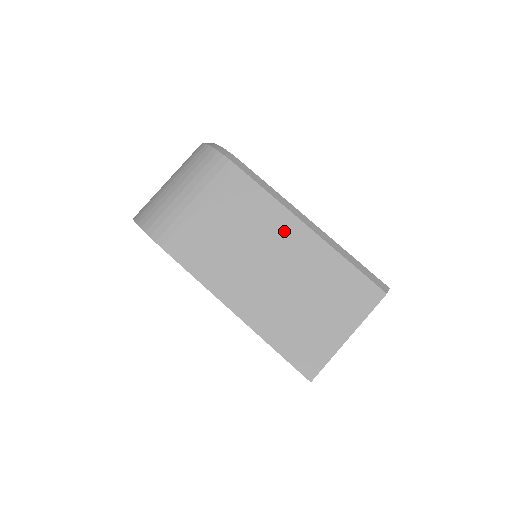
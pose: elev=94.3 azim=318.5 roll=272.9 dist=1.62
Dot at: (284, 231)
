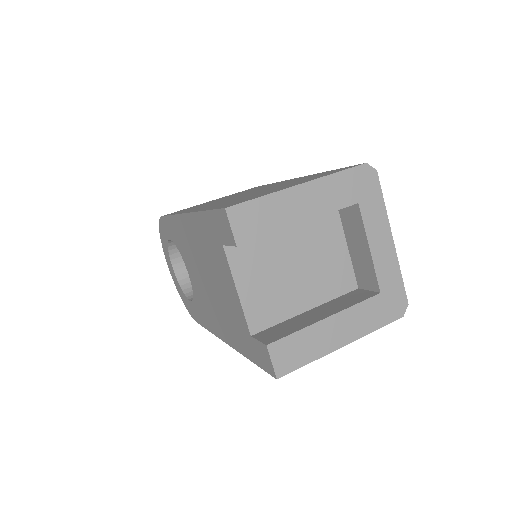
Dot at: occluded
